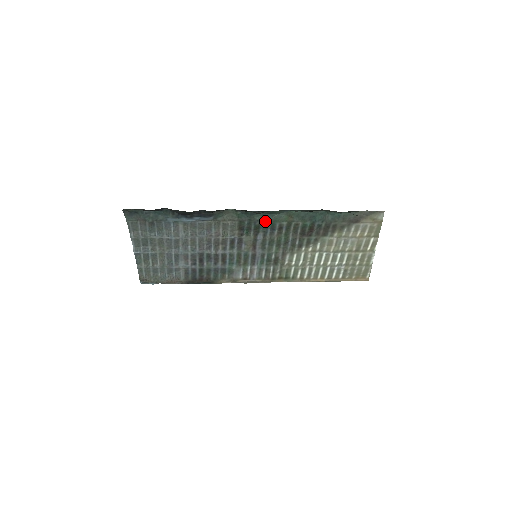
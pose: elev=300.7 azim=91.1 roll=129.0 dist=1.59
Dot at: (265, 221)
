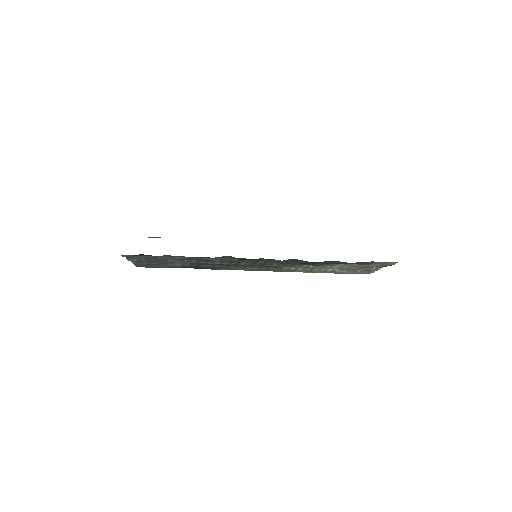
Dot at: (267, 260)
